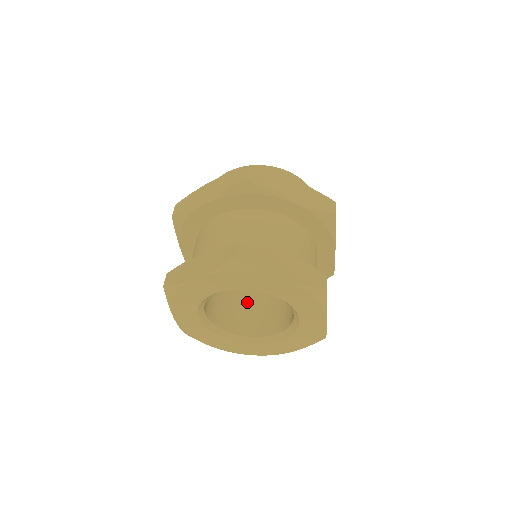
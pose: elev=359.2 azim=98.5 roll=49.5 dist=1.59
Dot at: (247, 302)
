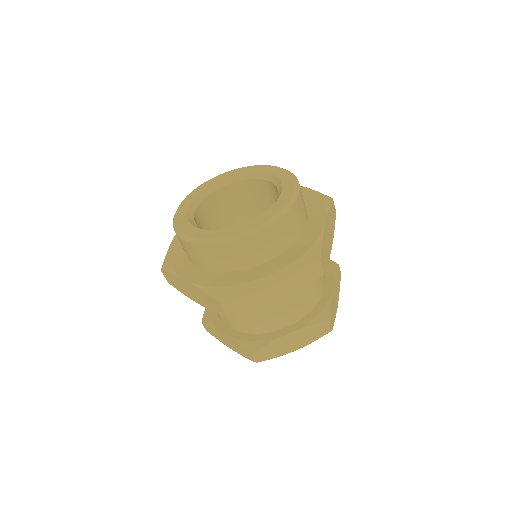
Dot at: occluded
